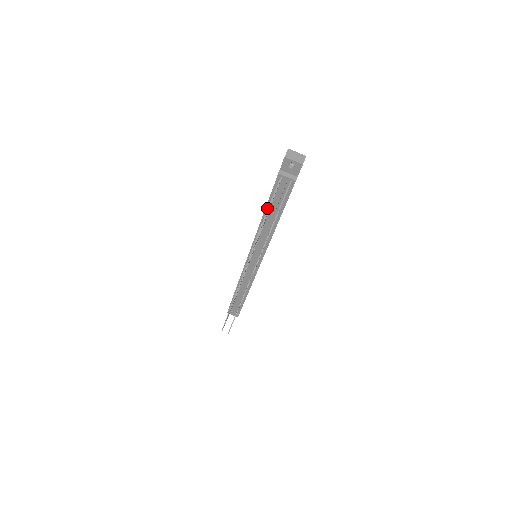
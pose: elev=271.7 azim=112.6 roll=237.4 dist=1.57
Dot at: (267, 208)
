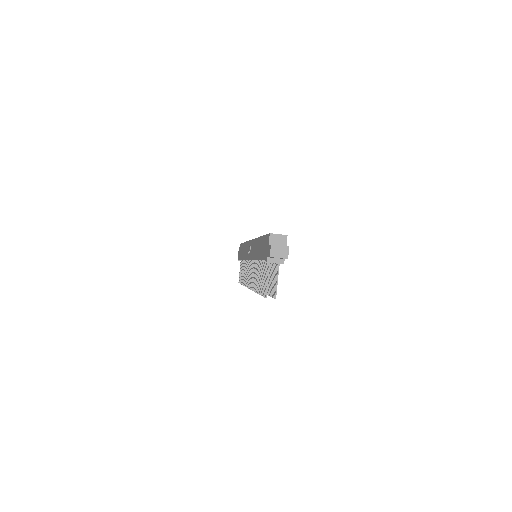
Dot at: (264, 297)
